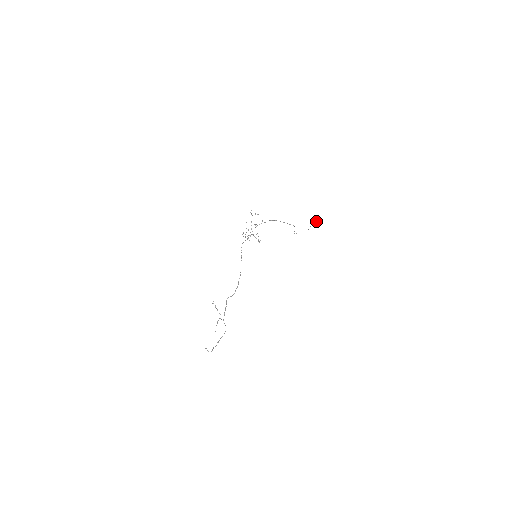
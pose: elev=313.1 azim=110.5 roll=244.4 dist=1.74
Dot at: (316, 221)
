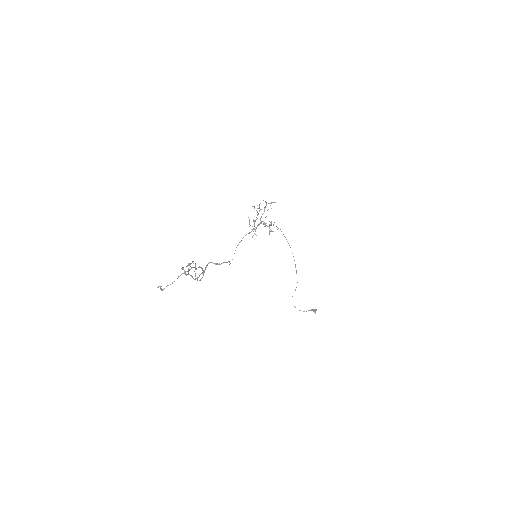
Dot at: (315, 310)
